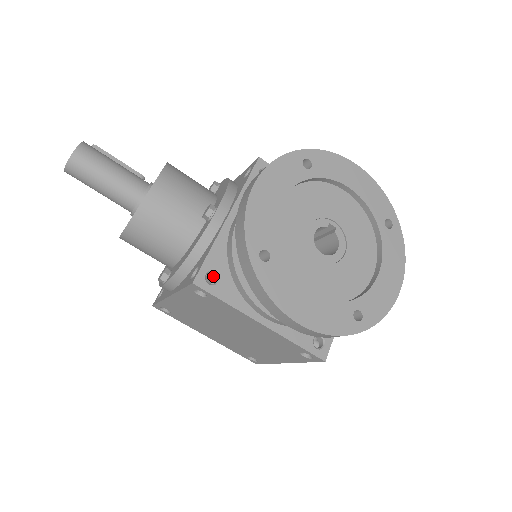
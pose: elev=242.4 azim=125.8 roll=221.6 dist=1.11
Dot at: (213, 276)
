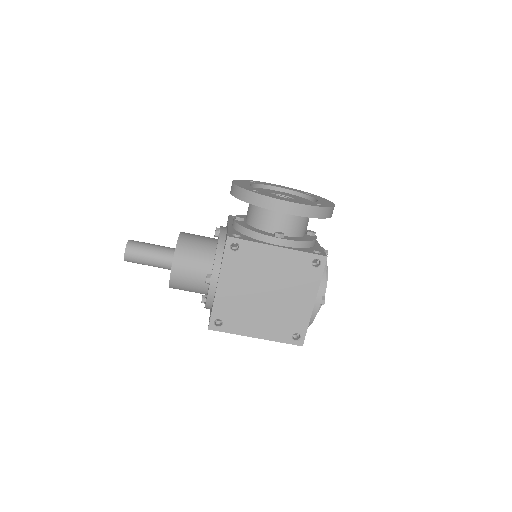
Dot at: (237, 246)
